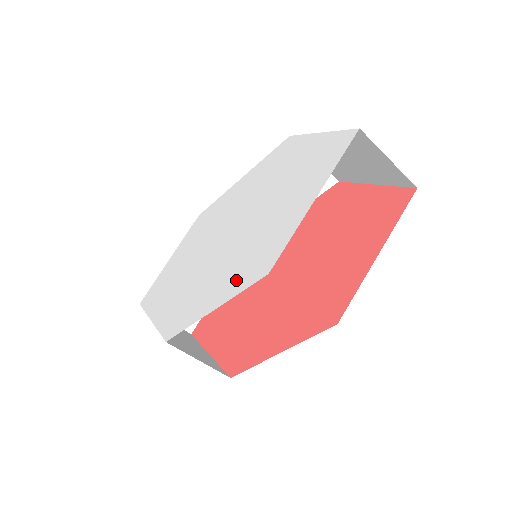
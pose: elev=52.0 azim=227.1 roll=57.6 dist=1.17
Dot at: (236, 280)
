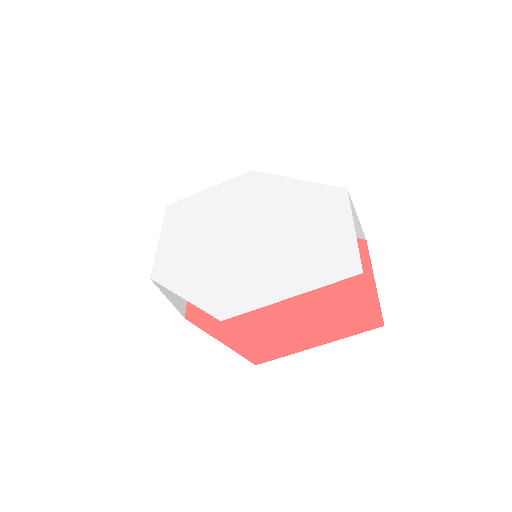
Dot at: (209, 293)
